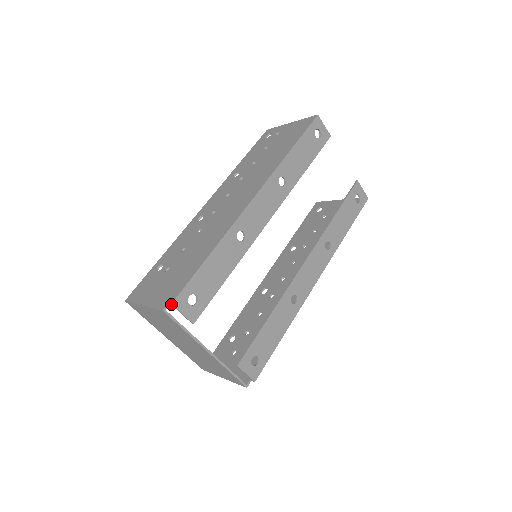
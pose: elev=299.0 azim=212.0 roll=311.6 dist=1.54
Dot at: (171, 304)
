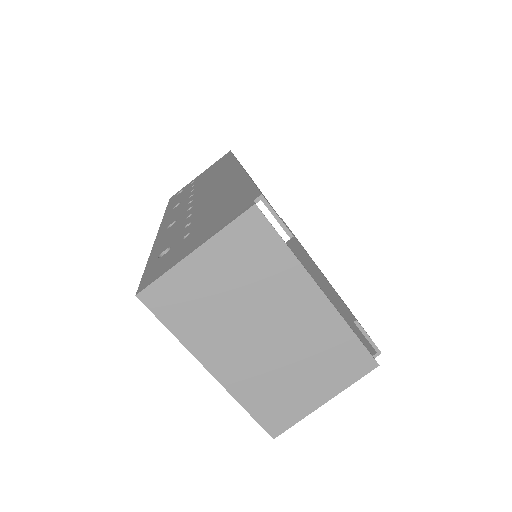
Dot at: (259, 199)
